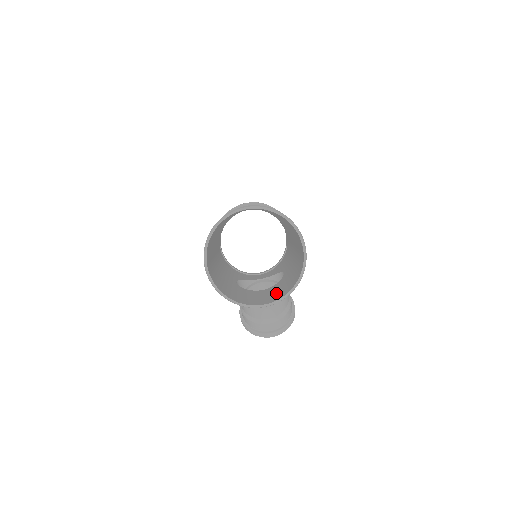
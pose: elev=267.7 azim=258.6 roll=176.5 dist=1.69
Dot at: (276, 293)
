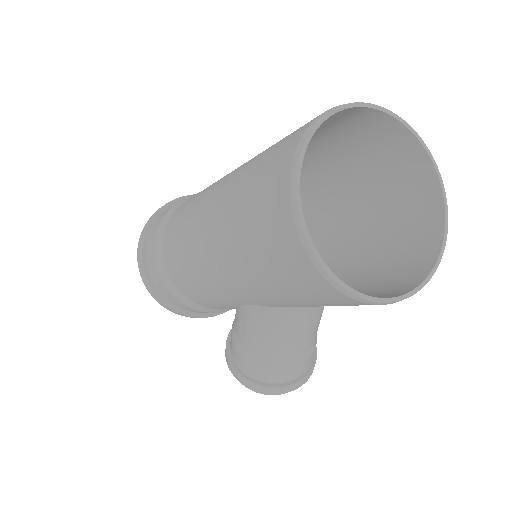
Dot at: (382, 279)
